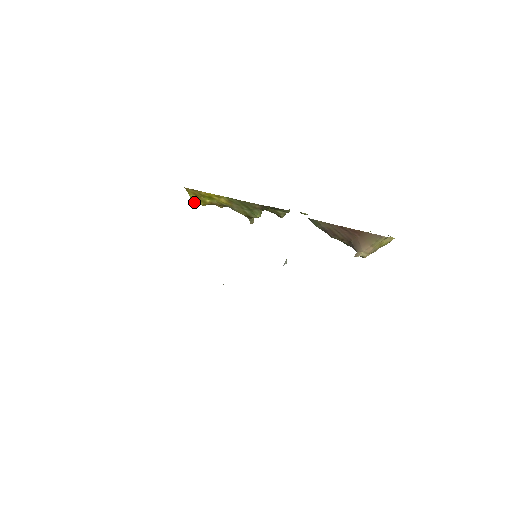
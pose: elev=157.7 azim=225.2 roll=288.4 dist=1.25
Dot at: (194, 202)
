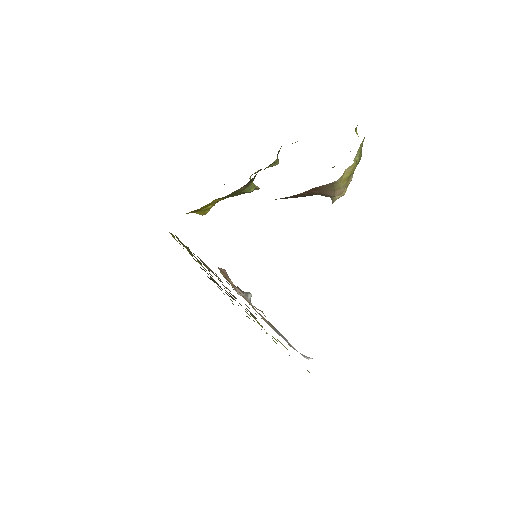
Dot at: (203, 214)
